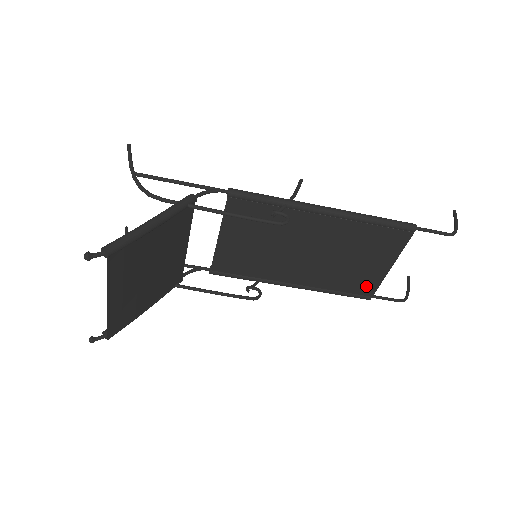
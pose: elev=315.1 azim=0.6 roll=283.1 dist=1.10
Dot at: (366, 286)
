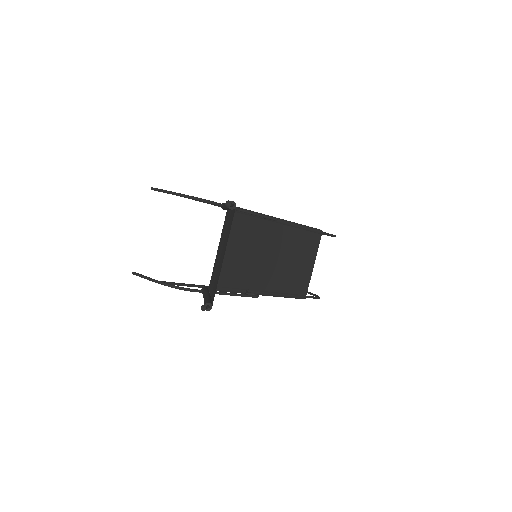
Dot at: (303, 285)
